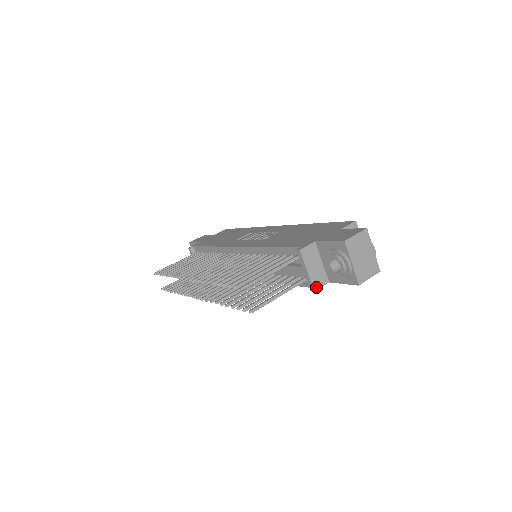
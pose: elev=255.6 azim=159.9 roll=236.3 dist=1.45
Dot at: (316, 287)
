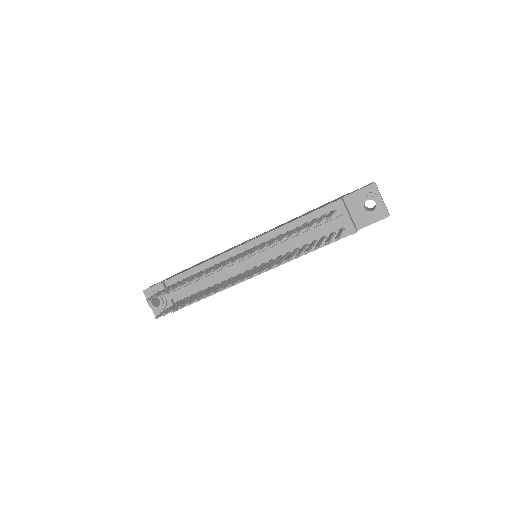
Dot at: (356, 230)
